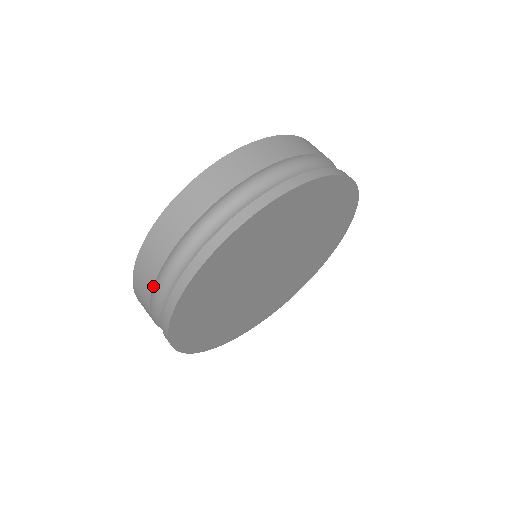
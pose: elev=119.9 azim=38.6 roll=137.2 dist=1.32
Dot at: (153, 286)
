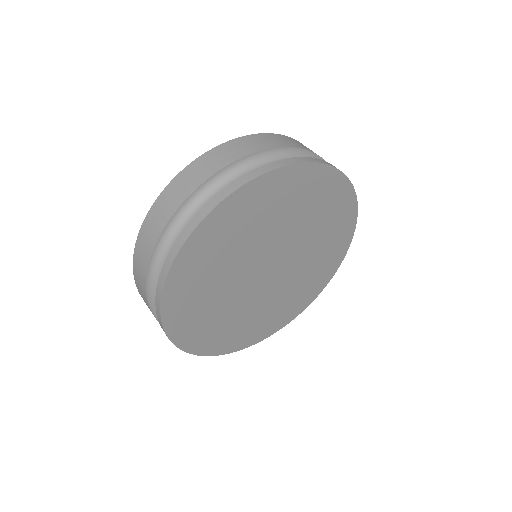
Dot at: (147, 269)
